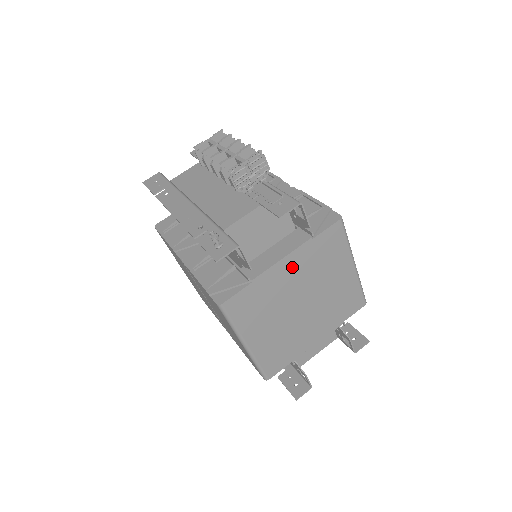
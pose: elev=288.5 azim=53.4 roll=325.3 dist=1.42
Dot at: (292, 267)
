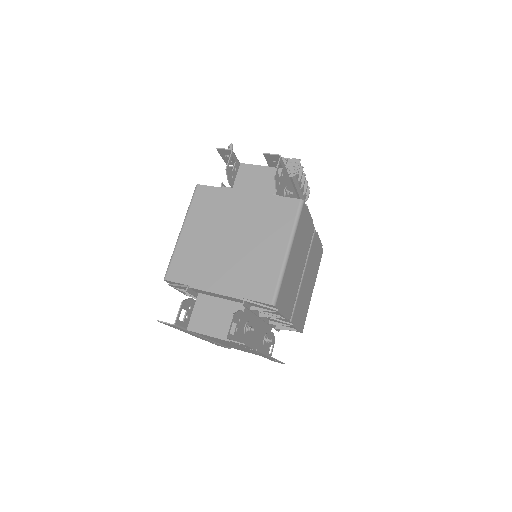
Dot at: (248, 202)
